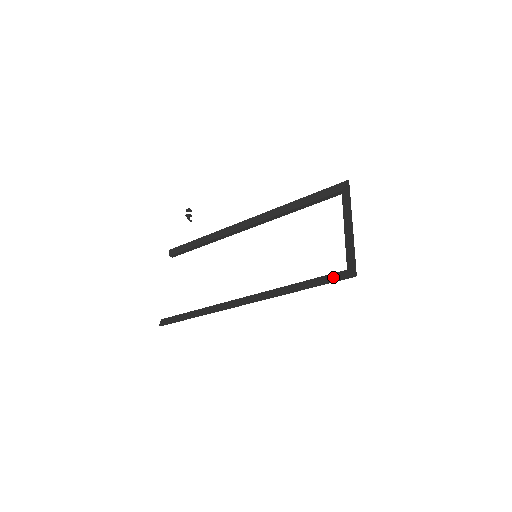
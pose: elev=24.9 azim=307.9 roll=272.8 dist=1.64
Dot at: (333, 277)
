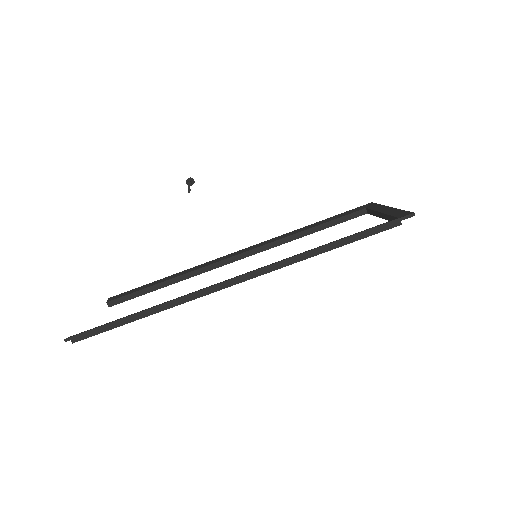
Dot at: (381, 224)
